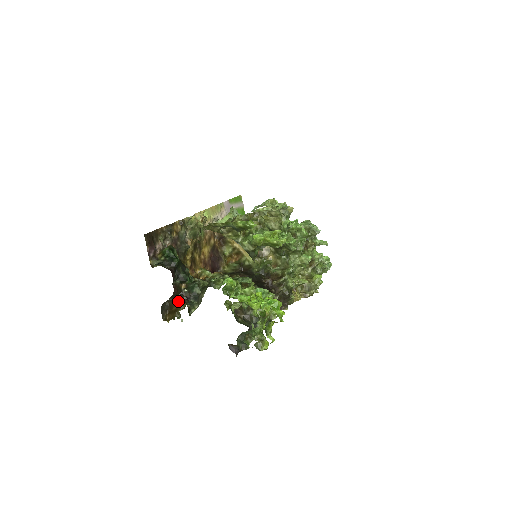
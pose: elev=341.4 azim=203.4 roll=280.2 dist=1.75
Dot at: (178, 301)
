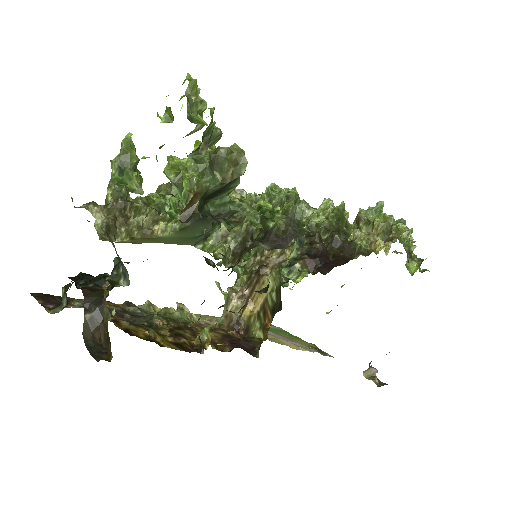
Dot at: occluded
